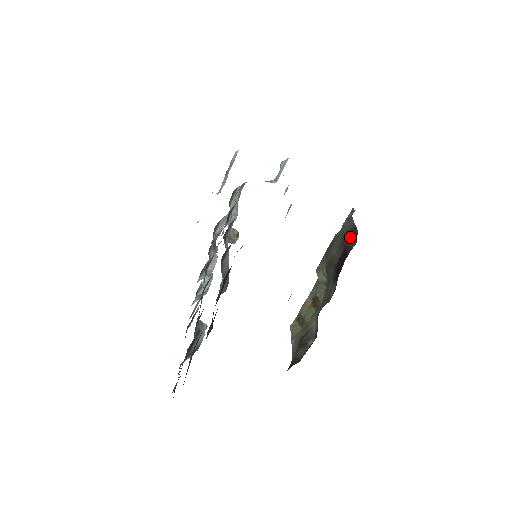
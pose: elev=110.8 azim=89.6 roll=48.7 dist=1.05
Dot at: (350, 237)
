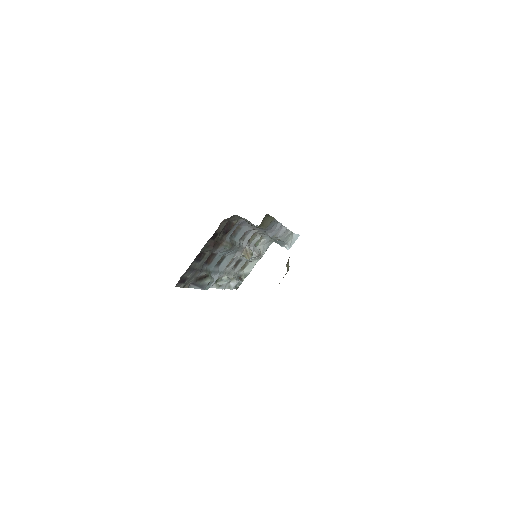
Dot at: occluded
